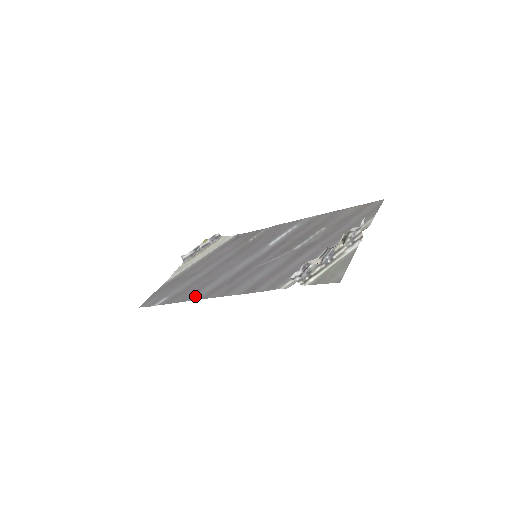
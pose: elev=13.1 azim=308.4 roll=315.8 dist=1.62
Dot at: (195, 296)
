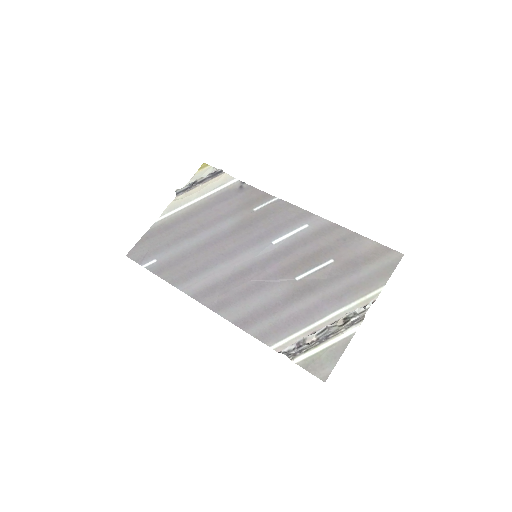
Dot at: (186, 286)
